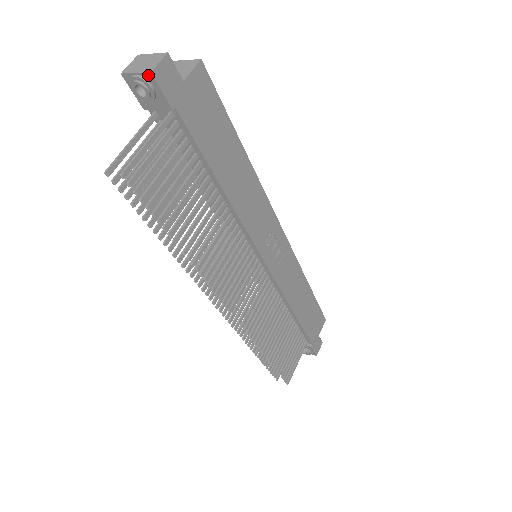
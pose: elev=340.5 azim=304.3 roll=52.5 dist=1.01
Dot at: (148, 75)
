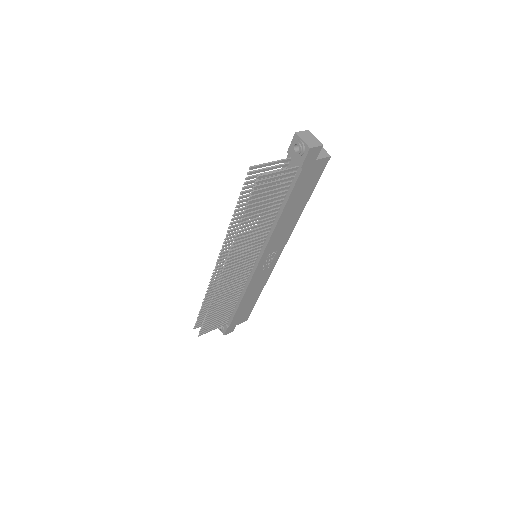
Dot at: (307, 147)
